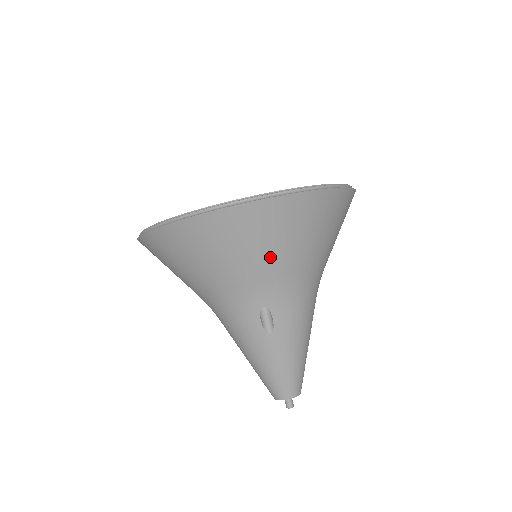
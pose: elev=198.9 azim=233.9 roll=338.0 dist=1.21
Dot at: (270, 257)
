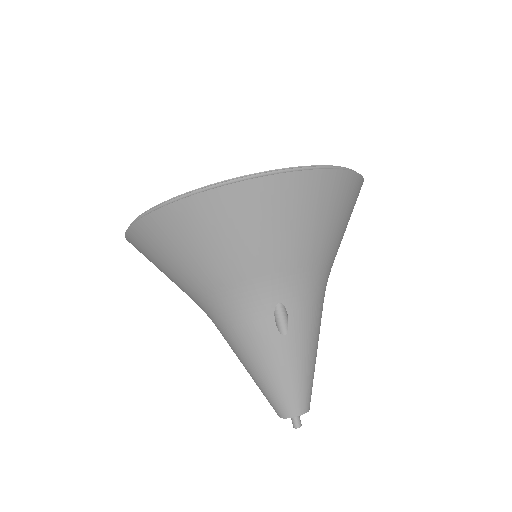
Dot at: (293, 242)
